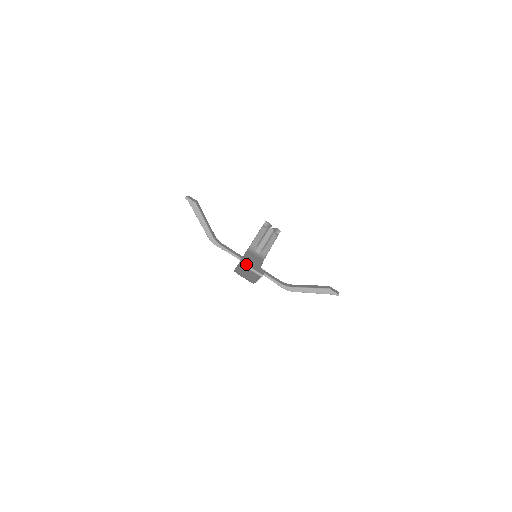
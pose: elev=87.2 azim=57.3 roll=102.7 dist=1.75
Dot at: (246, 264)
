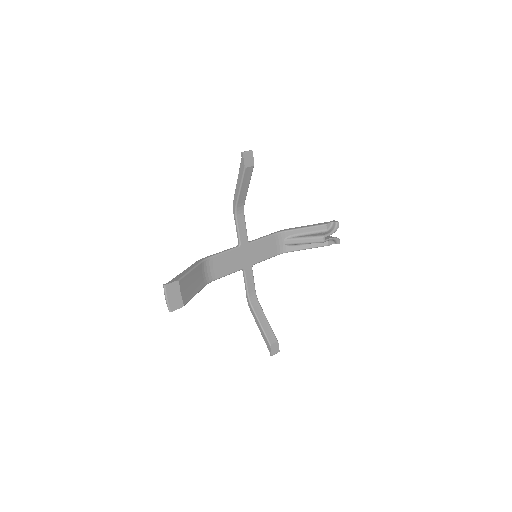
Dot at: (166, 292)
